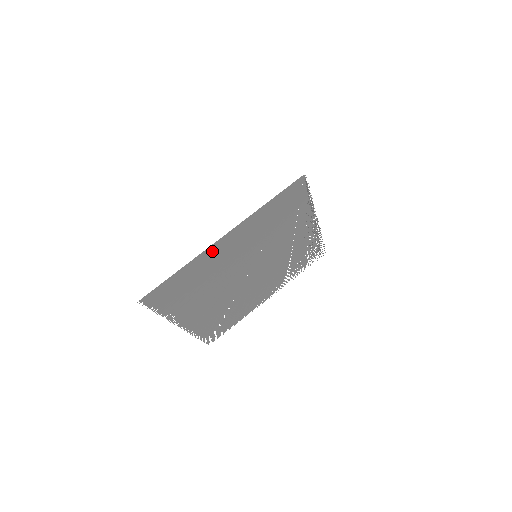
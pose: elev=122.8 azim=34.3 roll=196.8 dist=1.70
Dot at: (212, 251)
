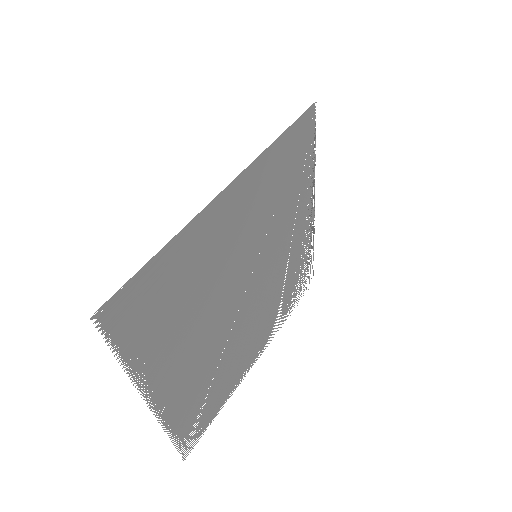
Dot at: (211, 217)
